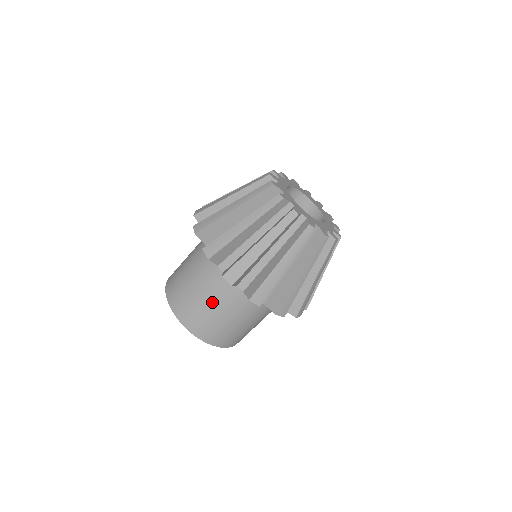
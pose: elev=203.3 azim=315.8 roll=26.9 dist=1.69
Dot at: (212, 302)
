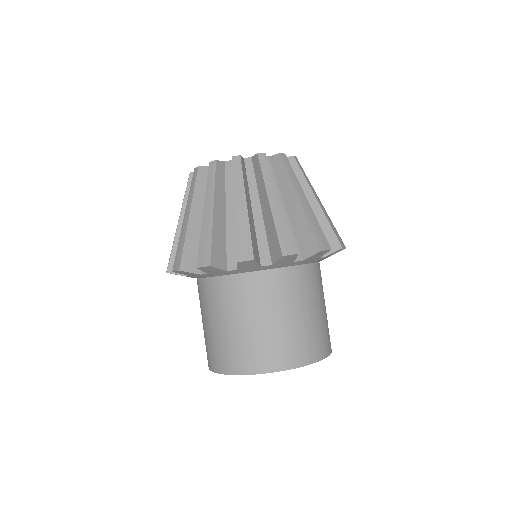
Dot at: (212, 319)
